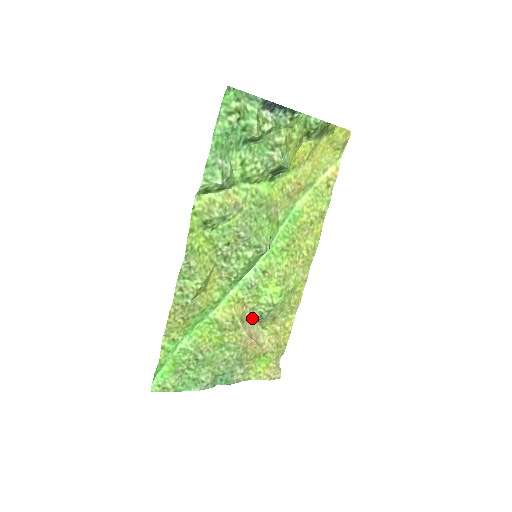
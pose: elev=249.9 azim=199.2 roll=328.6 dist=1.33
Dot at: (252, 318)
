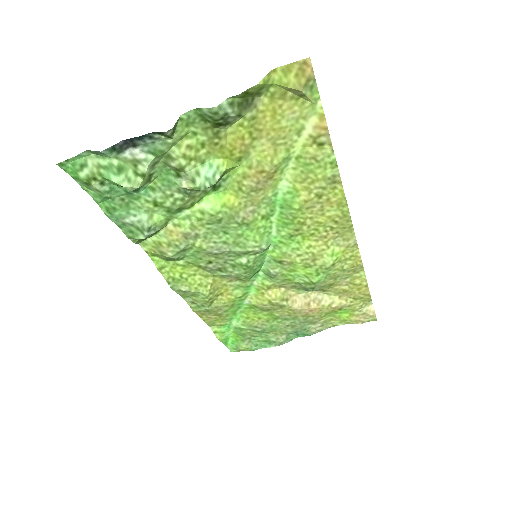
Dot at: (300, 291)
